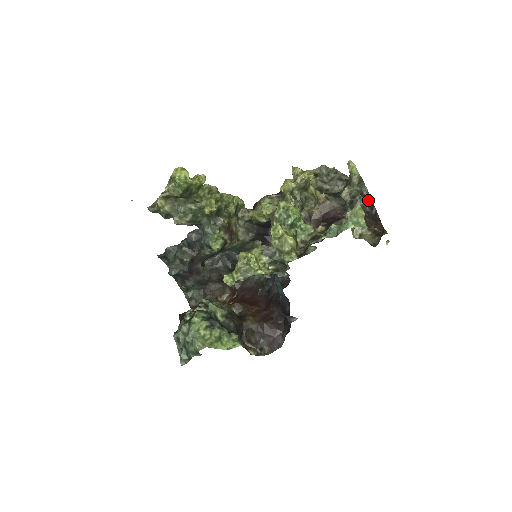
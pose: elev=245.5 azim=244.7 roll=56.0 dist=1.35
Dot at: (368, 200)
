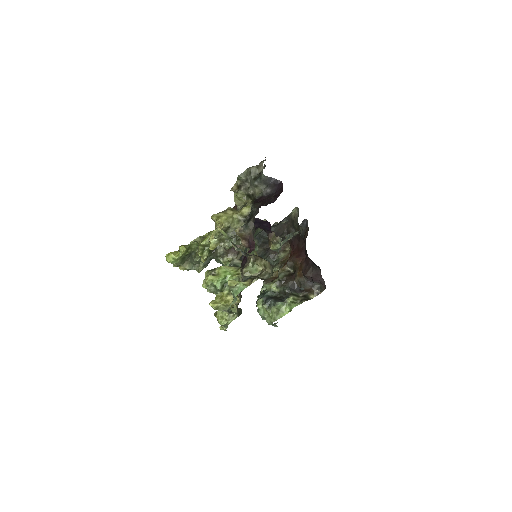
Dot at: occluded
